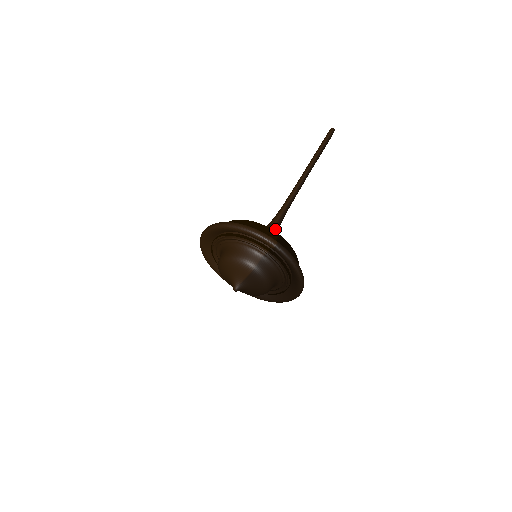
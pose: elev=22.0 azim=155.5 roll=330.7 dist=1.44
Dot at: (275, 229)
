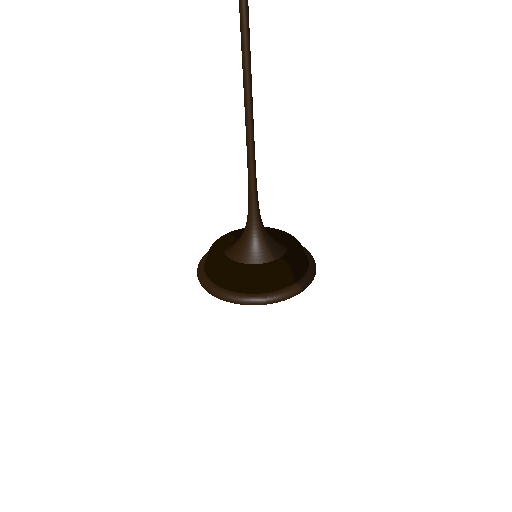
Dot at: (261, 225)
